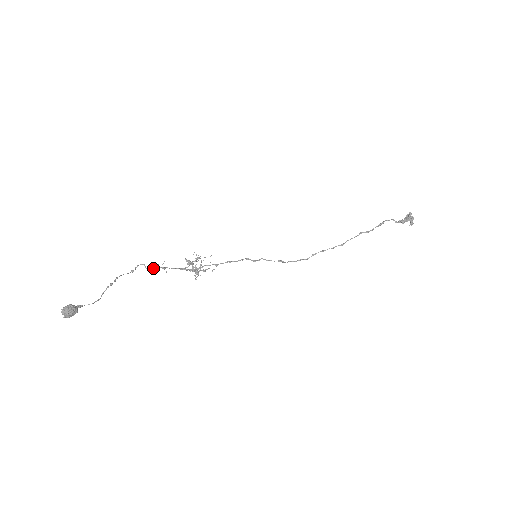
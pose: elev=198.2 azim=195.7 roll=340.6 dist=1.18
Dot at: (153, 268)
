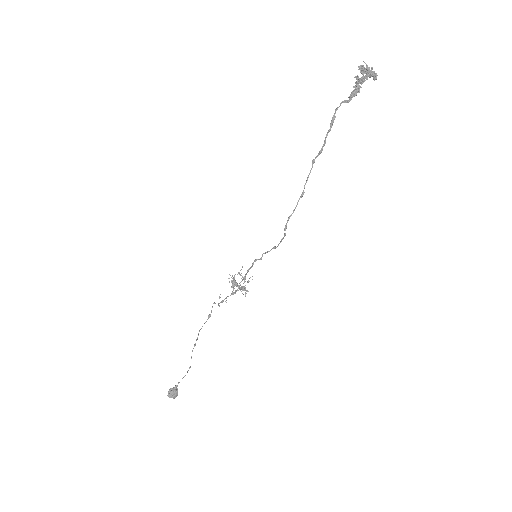
Dot at: (218, 305)
